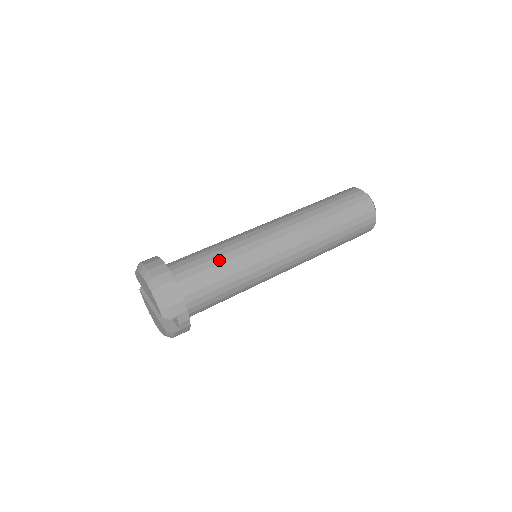
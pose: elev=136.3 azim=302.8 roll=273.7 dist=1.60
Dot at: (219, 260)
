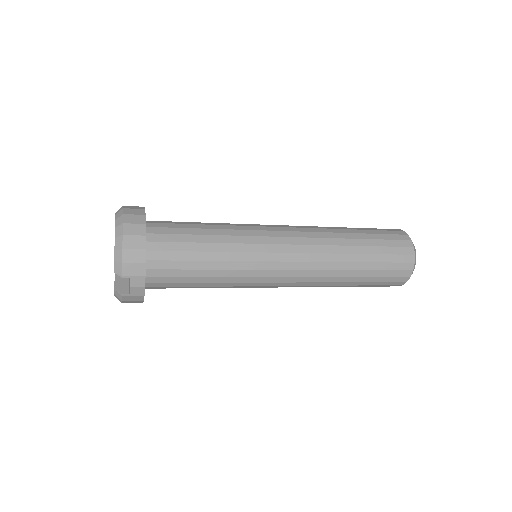
Dot at: (208, 239)
